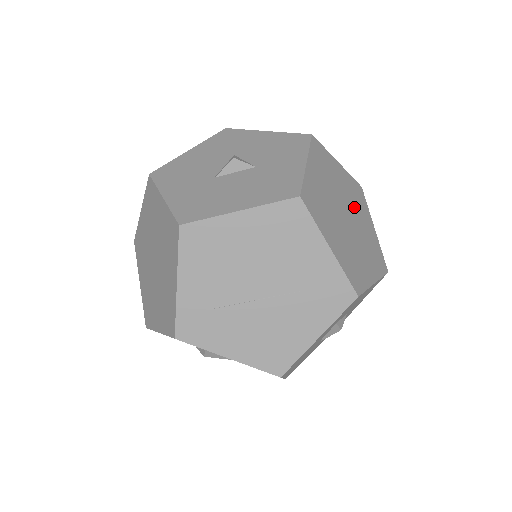
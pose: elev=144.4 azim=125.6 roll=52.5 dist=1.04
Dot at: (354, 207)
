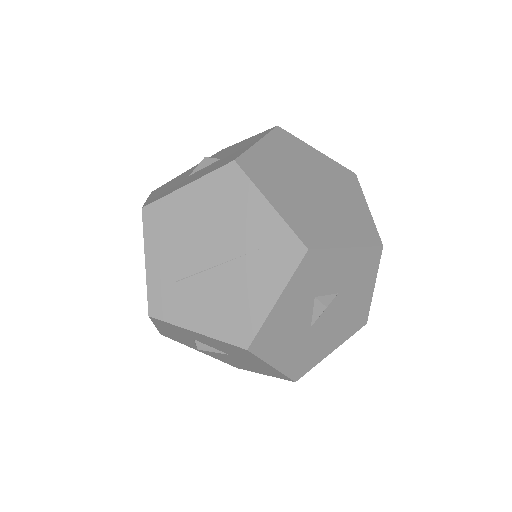
Dot at: (333, 185)
